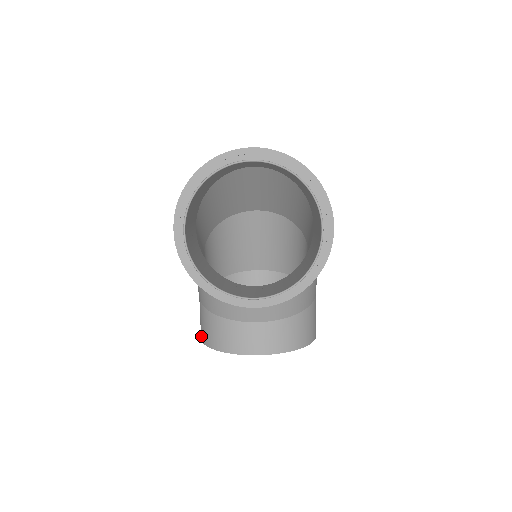
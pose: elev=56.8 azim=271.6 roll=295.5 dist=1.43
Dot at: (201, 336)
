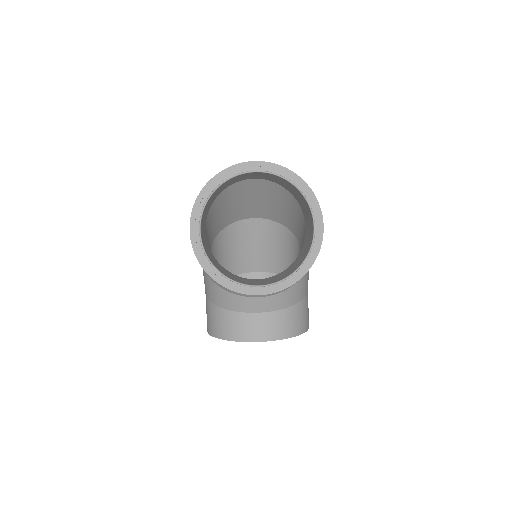
Dot at: (208, 329)
